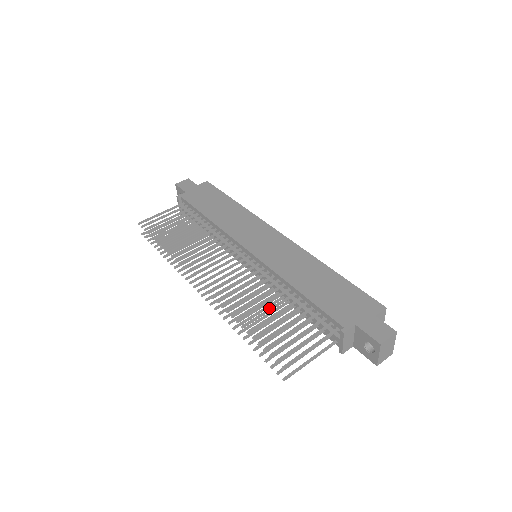
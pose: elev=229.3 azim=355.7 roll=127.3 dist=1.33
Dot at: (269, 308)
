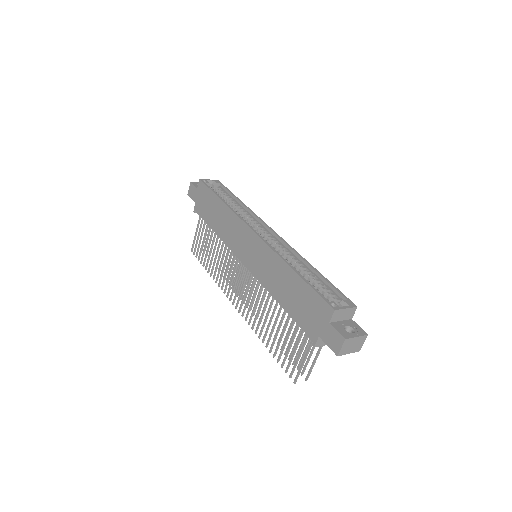
Dot at: (273, 325)
